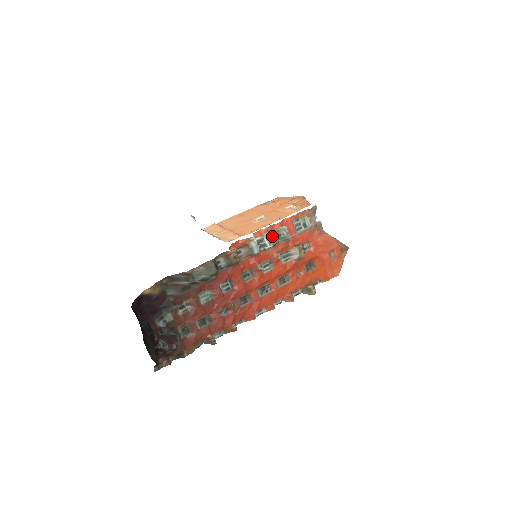
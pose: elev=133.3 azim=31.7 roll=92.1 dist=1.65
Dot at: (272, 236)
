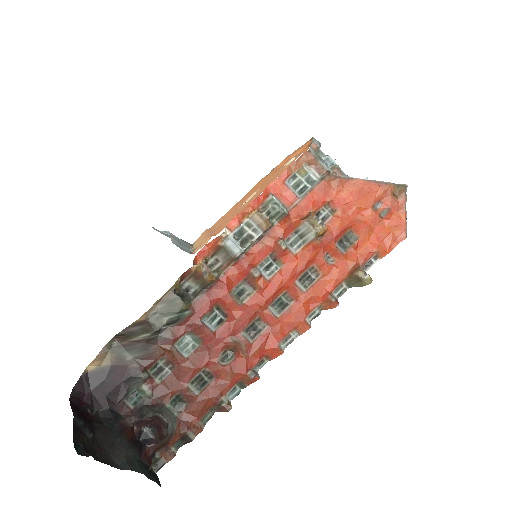
Dot at: (255, 219)
